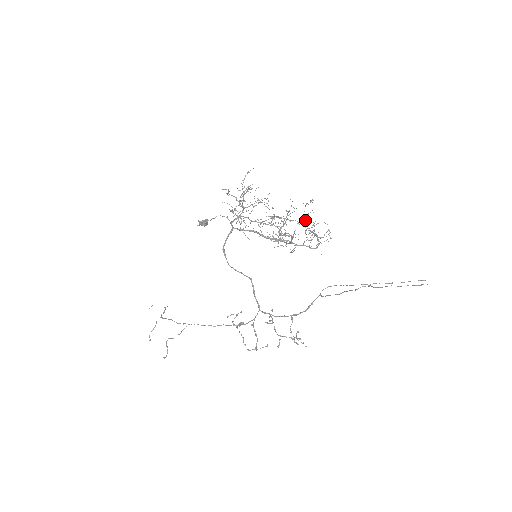
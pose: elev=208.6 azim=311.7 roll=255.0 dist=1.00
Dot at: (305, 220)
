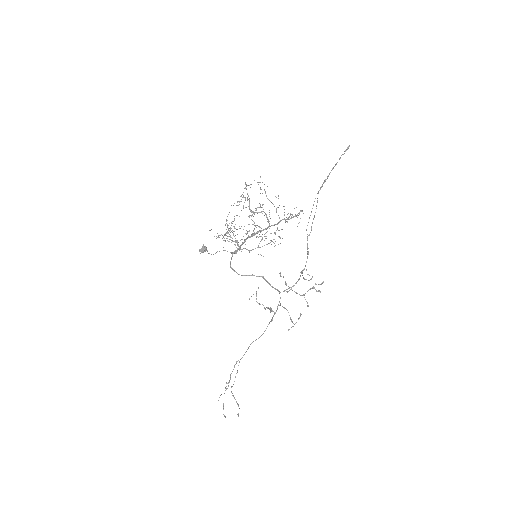
Dot at: occluded
